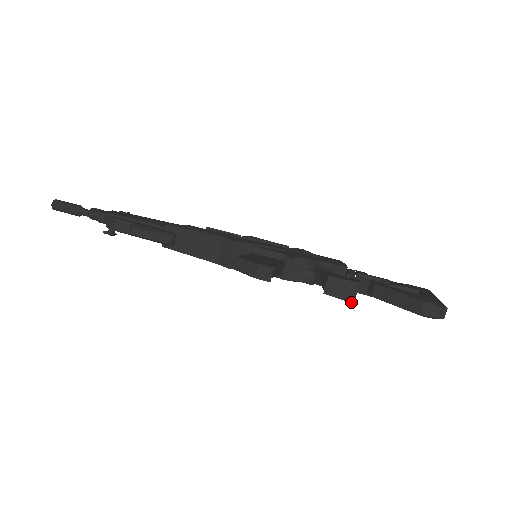
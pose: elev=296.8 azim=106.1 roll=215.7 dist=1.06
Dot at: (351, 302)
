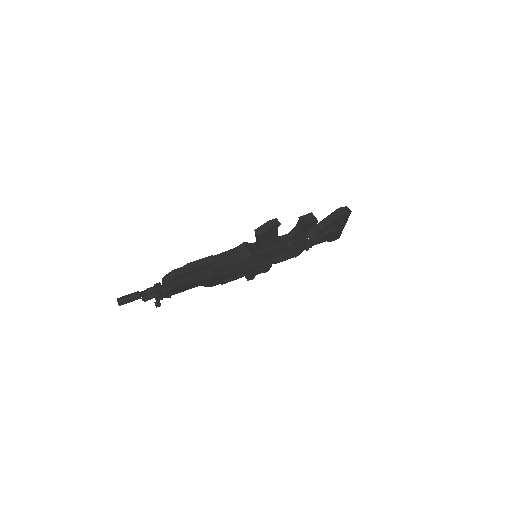
Dot at: (317, 221)
